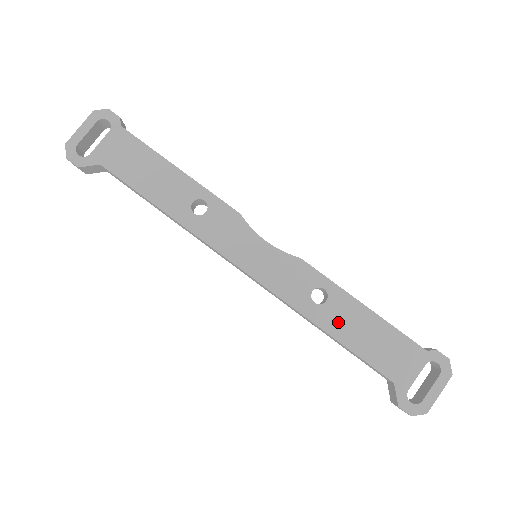
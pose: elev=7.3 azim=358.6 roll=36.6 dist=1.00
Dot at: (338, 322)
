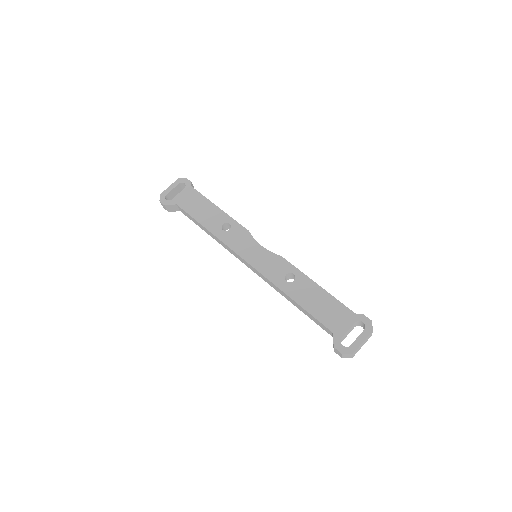
Dot at: (300, 293)
